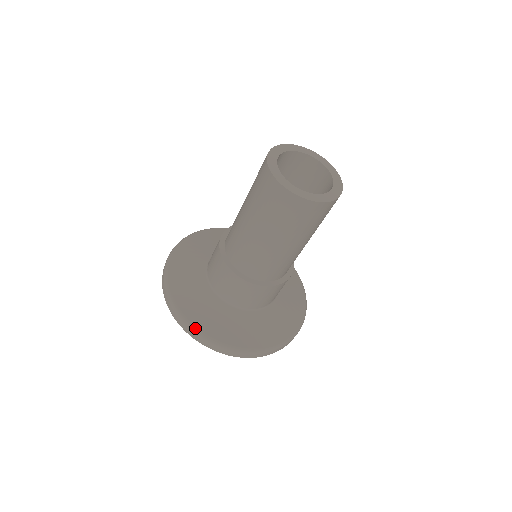
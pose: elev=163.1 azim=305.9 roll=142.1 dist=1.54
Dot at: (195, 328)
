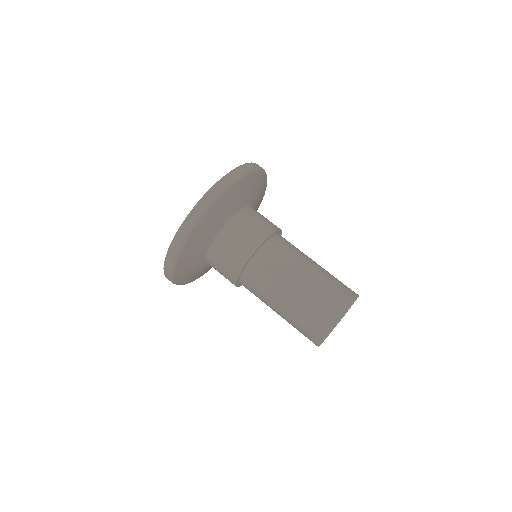
Dot at: occluded
